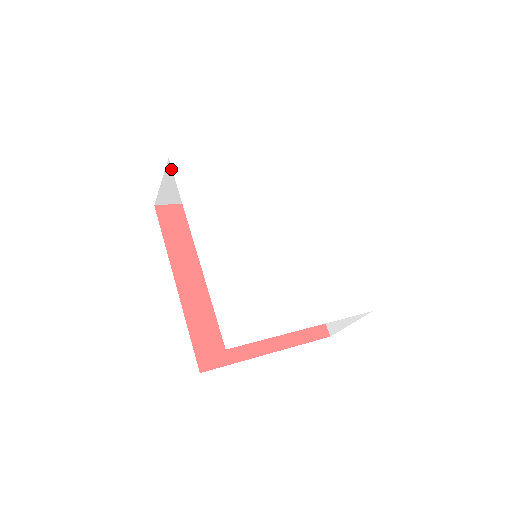
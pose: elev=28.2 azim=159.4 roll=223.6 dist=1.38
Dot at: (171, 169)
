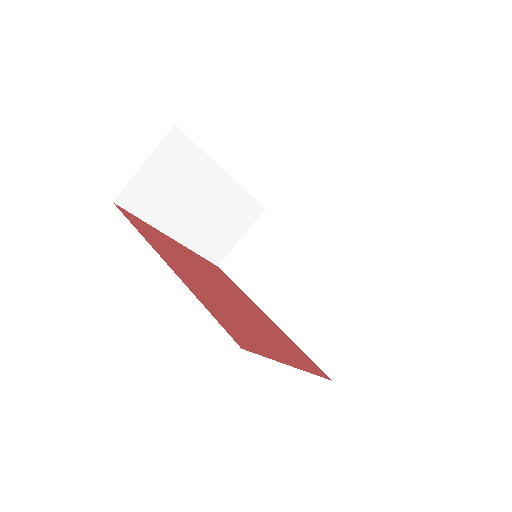
Dot at: (165, 146)
